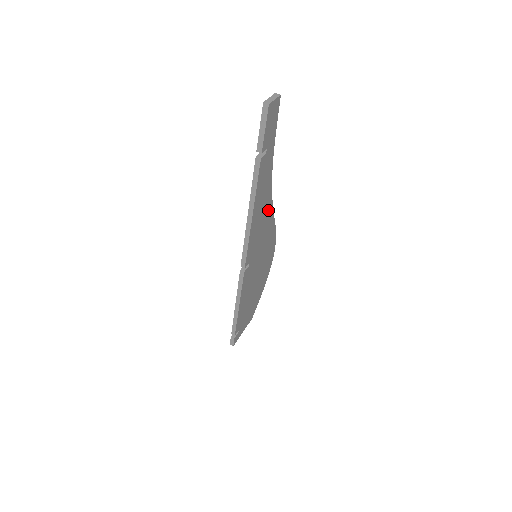
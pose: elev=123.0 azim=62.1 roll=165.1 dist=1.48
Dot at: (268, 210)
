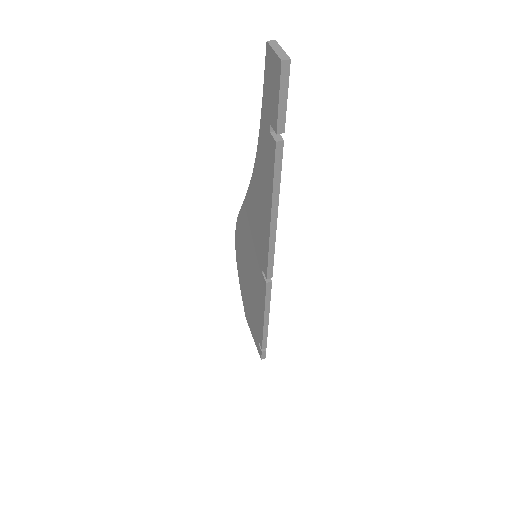
Dot at: occluded
